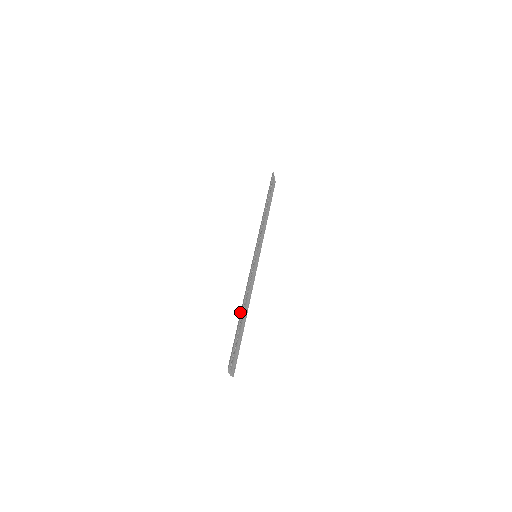
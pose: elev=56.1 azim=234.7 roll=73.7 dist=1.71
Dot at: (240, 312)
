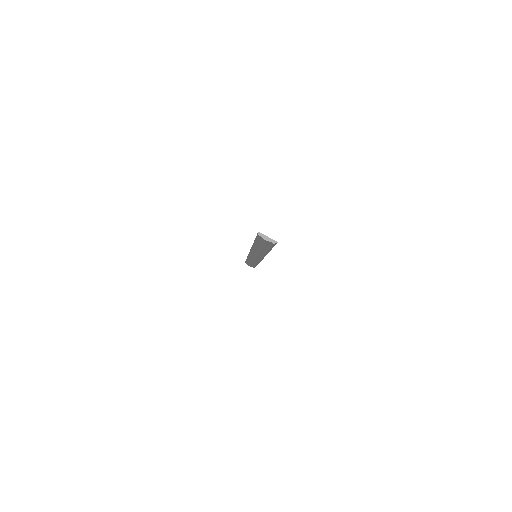
Dot at: (254, 245)
